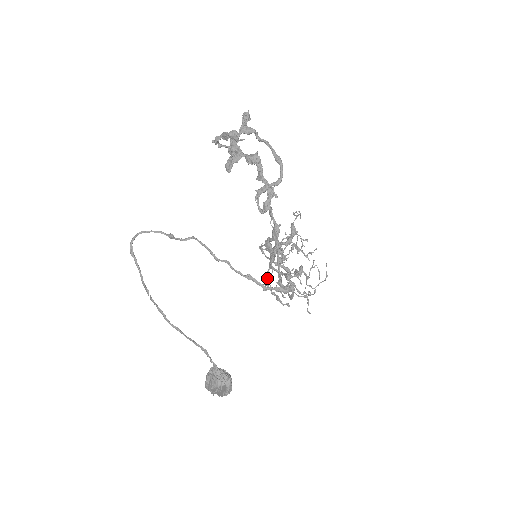
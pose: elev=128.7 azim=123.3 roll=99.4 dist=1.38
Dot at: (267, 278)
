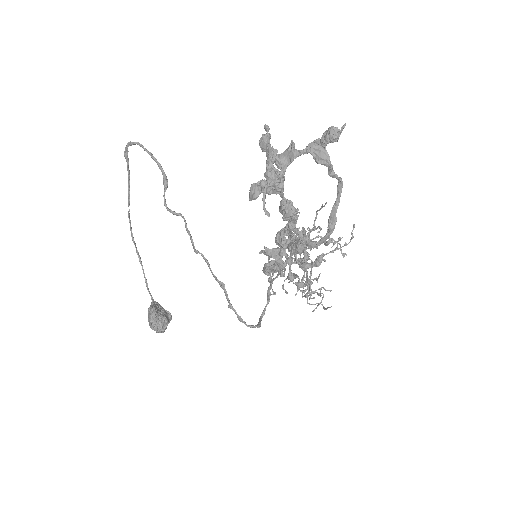
Dot at: occluded
